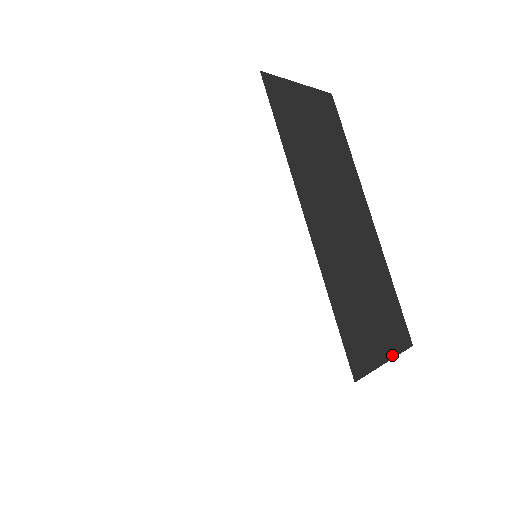
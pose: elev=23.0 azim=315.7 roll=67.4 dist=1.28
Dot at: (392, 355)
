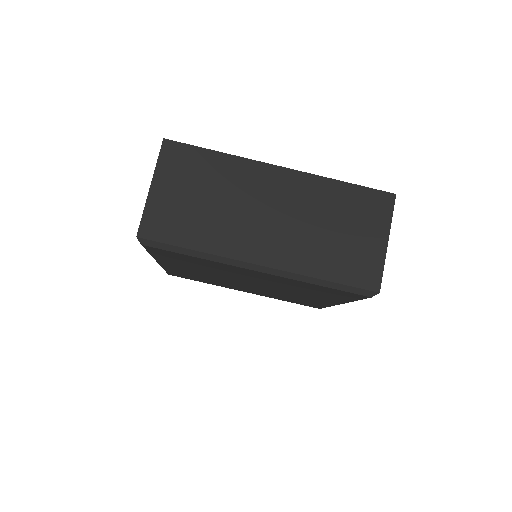
Dot at: (385, 254)
